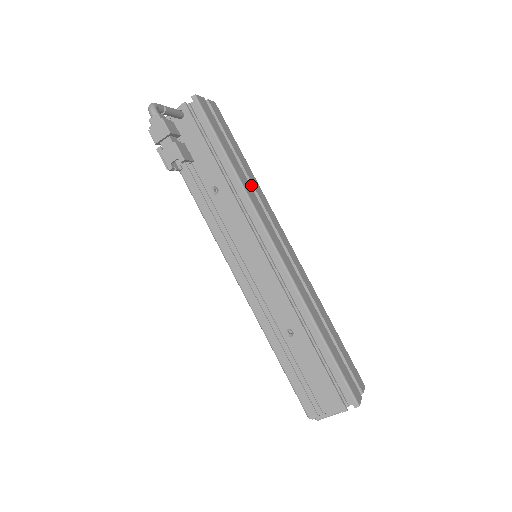
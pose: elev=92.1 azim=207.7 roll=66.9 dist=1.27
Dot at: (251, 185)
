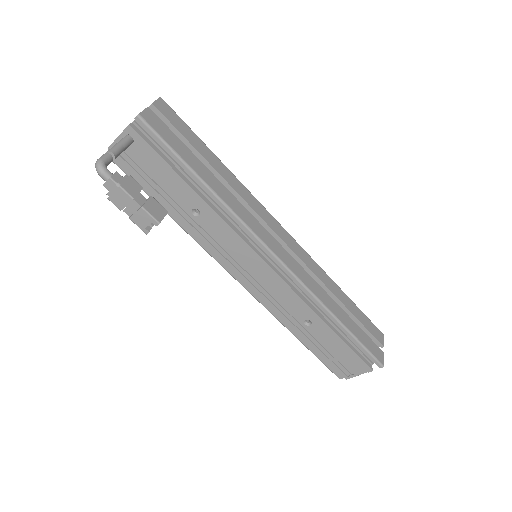
Dot at: (231, 189)
